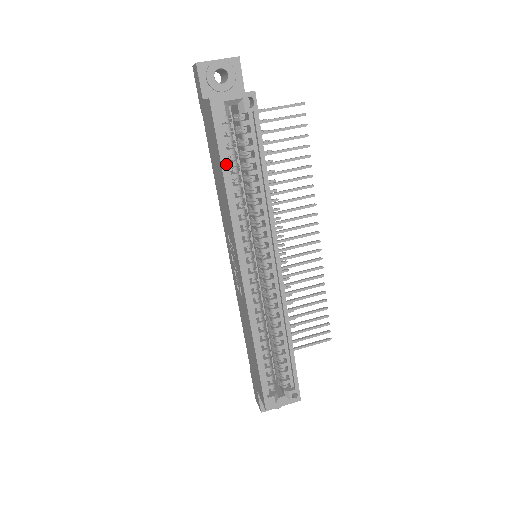
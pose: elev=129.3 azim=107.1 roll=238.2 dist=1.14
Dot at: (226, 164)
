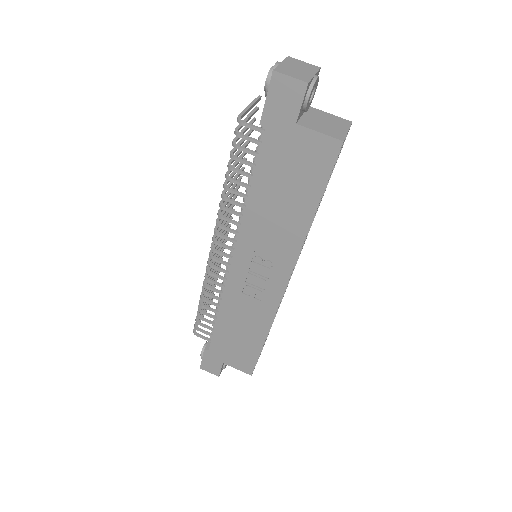
Dot at: (316, 197)
